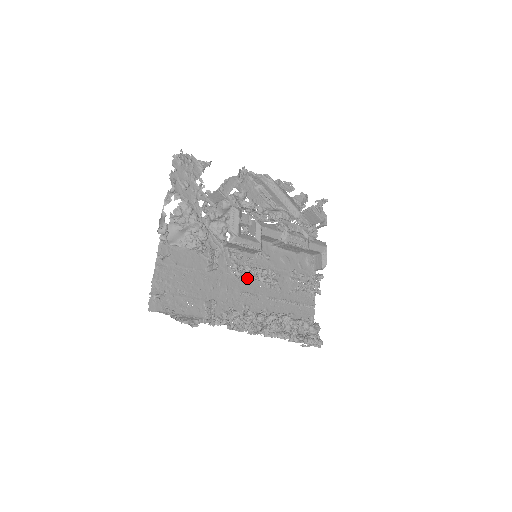
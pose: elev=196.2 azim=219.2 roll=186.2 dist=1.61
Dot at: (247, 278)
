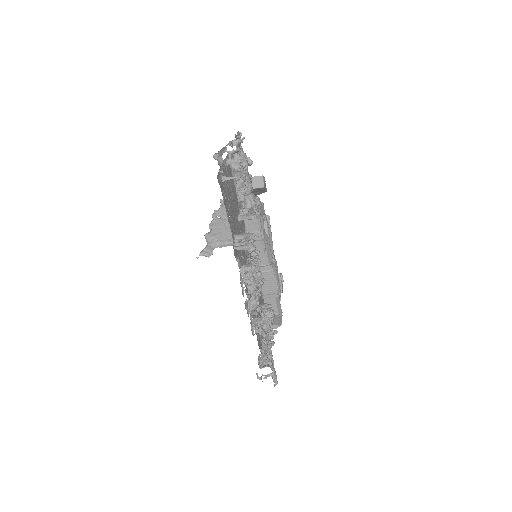
Dot at: (253, 261)
